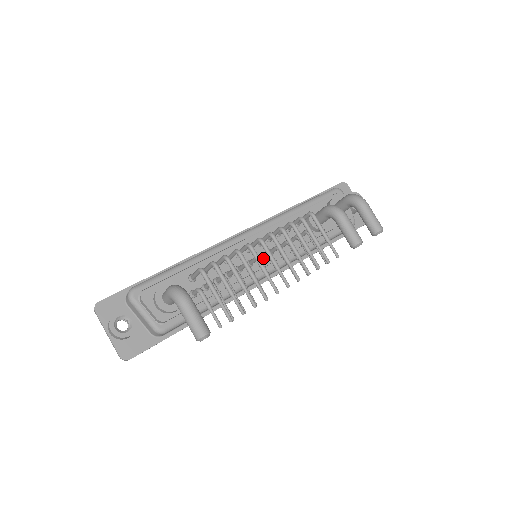
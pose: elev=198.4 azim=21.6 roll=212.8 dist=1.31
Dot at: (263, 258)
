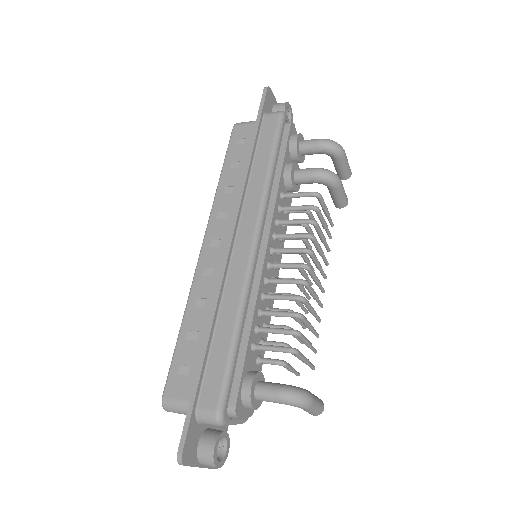
Dot at: occluded
